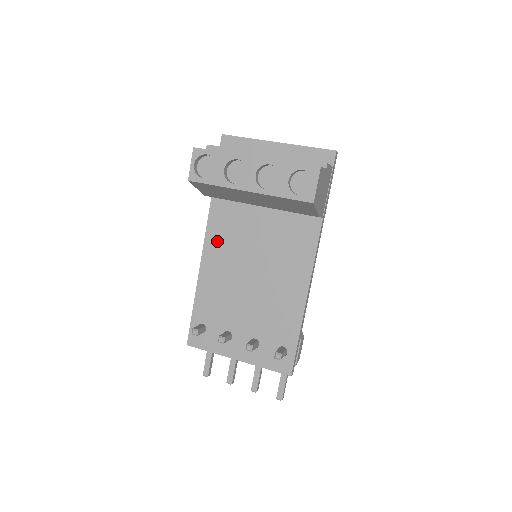
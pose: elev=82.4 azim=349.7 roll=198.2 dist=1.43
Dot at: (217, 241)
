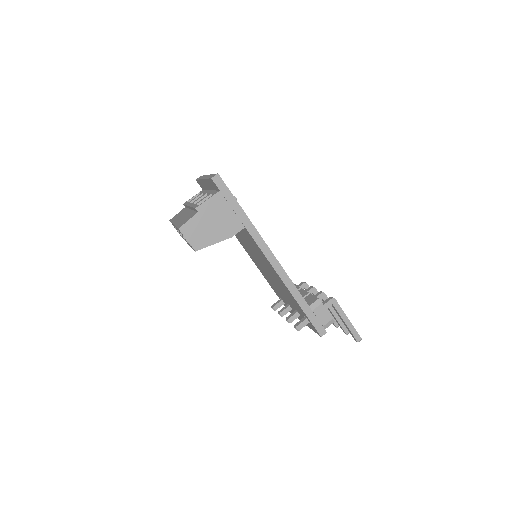
Dot at: (245, 247)
